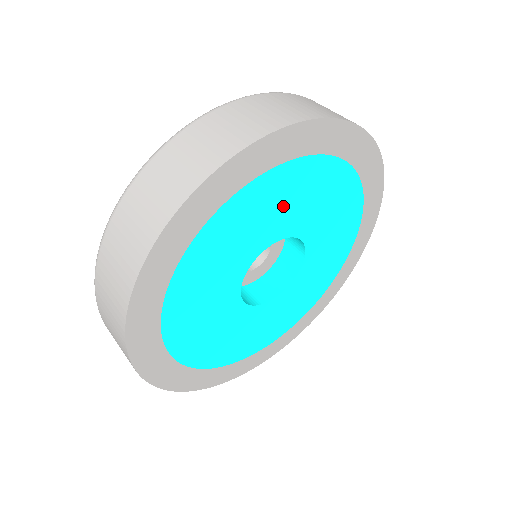
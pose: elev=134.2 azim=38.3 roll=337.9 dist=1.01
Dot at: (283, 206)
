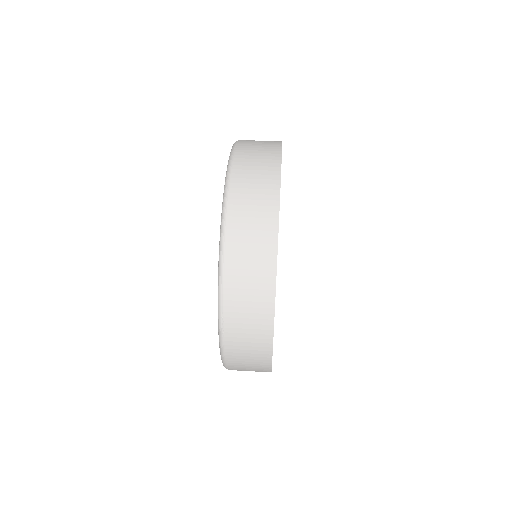
Dot at: occluded
